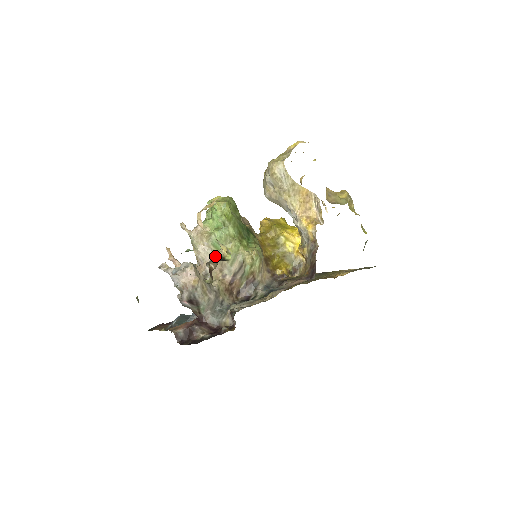
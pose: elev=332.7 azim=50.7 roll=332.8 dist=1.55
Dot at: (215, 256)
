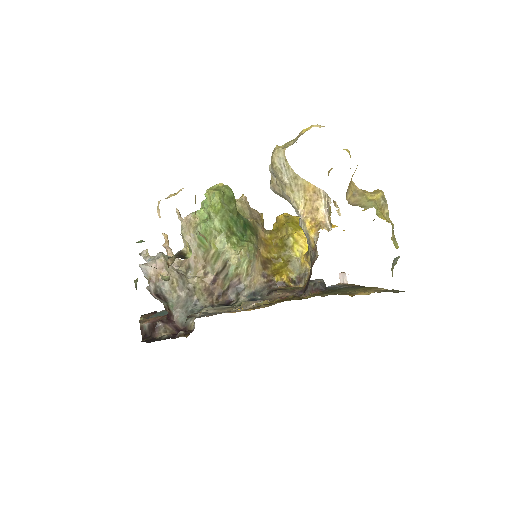
Dot at: (179, 251)
